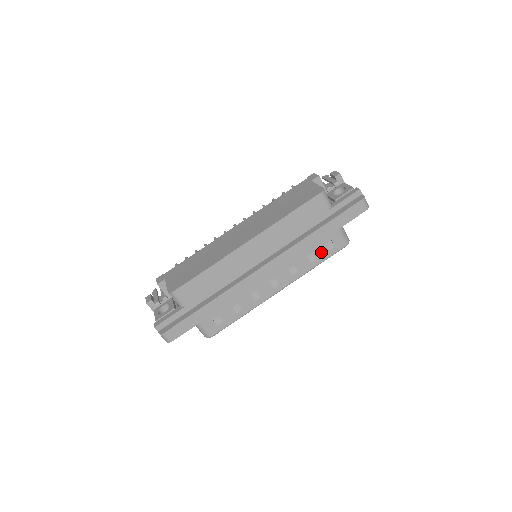
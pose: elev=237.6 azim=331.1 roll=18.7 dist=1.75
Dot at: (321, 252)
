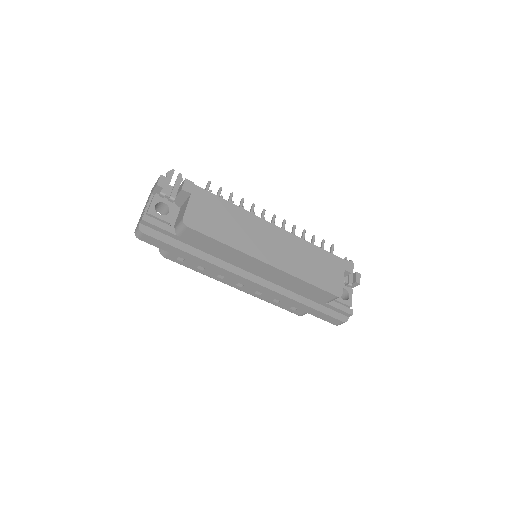
Dot at: (285, 304)
